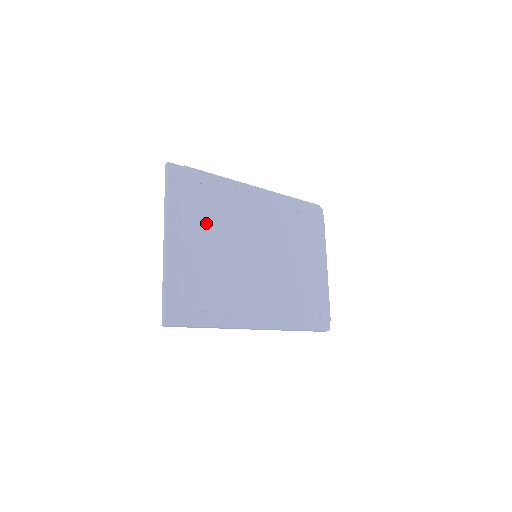
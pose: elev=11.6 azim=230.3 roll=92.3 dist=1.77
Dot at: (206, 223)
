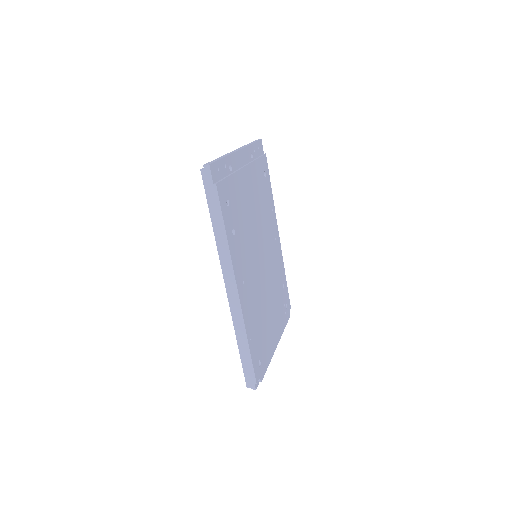
Dot at: (256, 187)
